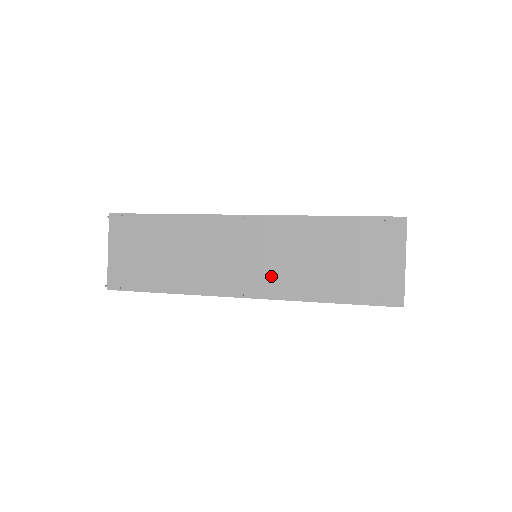
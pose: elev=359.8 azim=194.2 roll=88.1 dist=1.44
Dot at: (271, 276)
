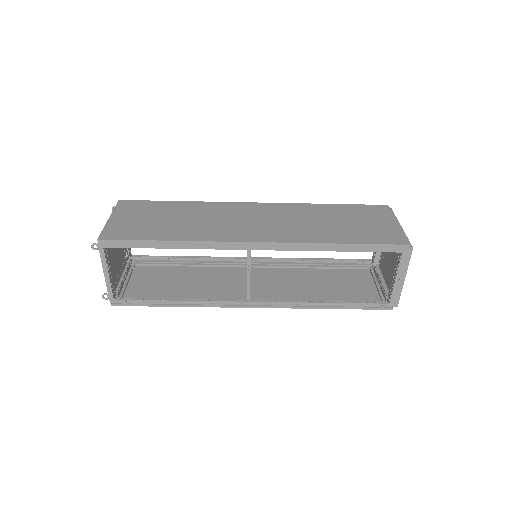
Dot at: (284, 230)
